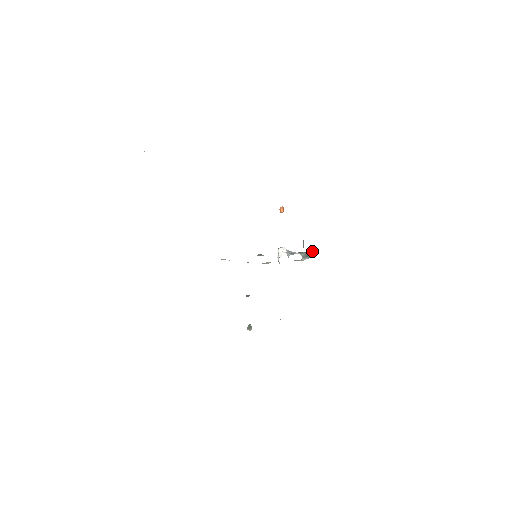
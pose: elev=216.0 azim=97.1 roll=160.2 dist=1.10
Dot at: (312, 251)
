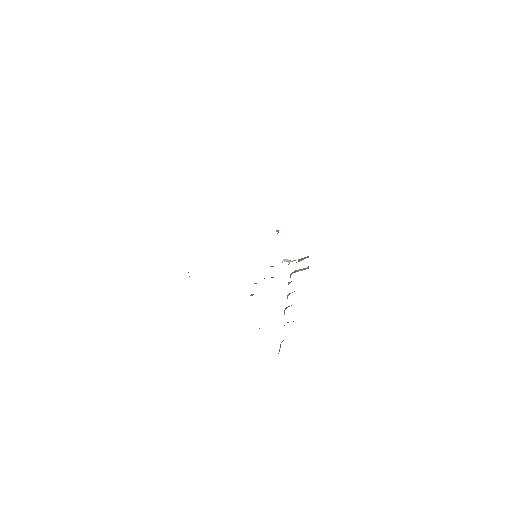
Dot at: (306, 257)
